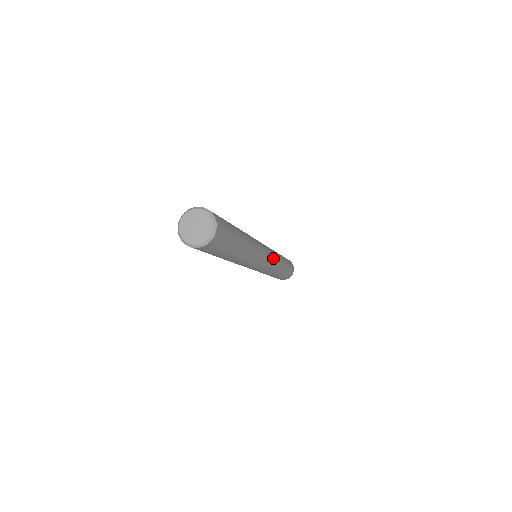
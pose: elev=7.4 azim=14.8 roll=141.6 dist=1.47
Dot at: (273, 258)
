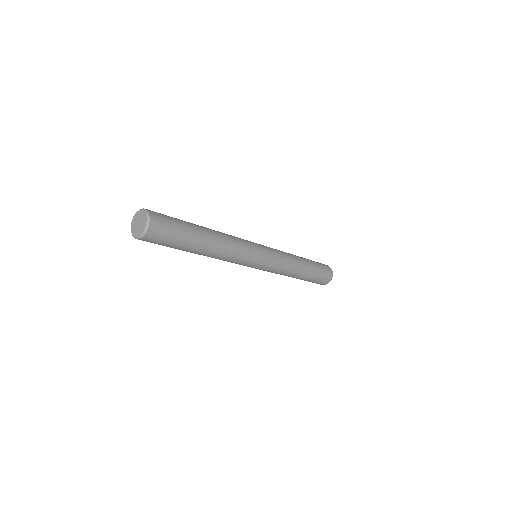
Dot at: (275, 257)
